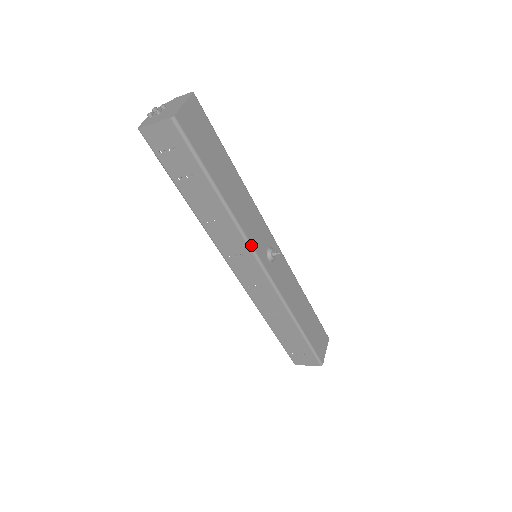
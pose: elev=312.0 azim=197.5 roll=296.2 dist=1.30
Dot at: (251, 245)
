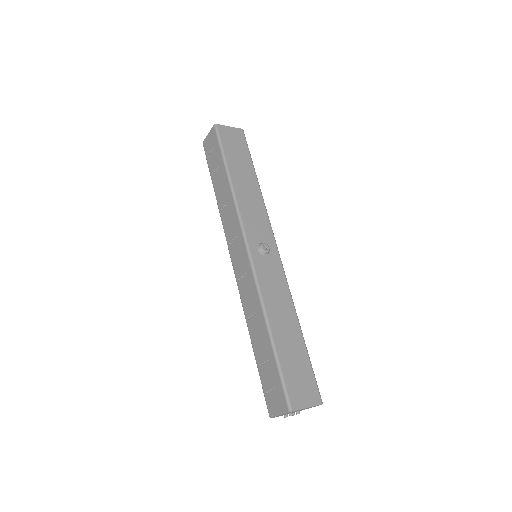
Dot at: (242, 223)
